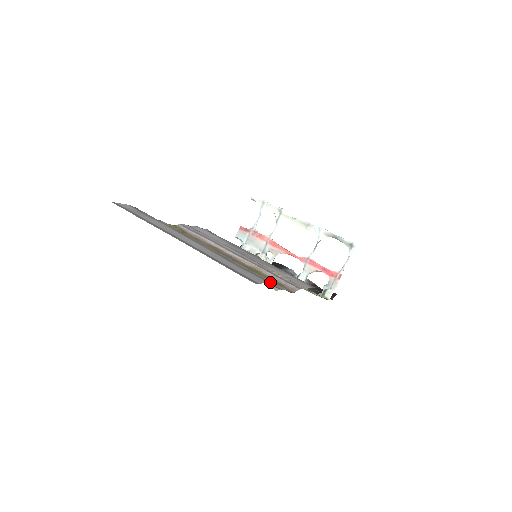
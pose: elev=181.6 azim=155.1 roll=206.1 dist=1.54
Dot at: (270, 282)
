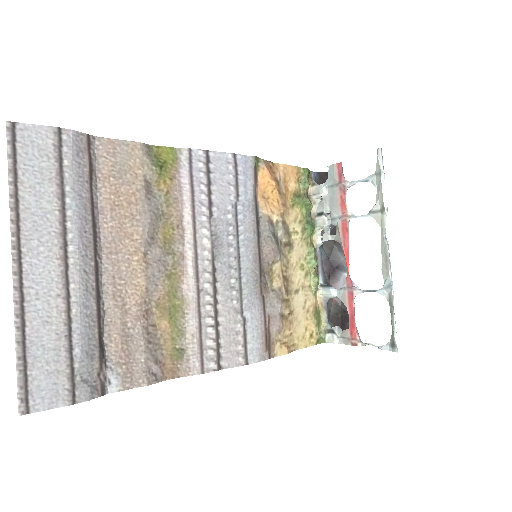
Dot at: (78, 401)
